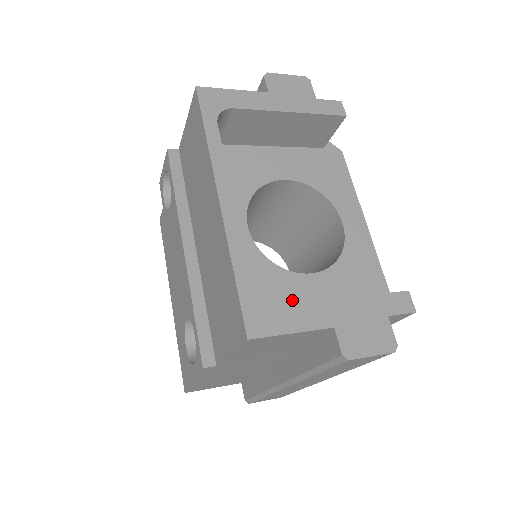
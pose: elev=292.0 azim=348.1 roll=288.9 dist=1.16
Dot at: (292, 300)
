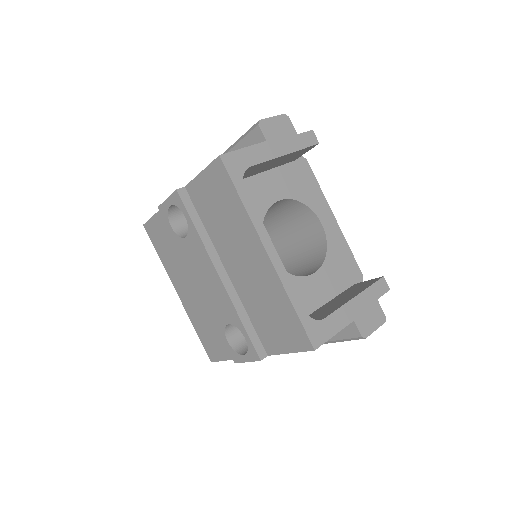
Dot at: (309, 298)
